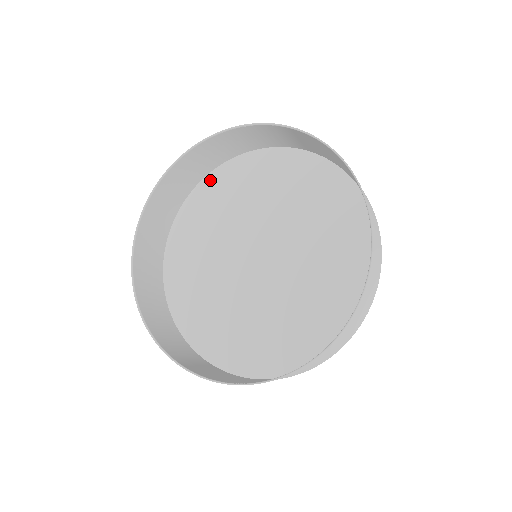
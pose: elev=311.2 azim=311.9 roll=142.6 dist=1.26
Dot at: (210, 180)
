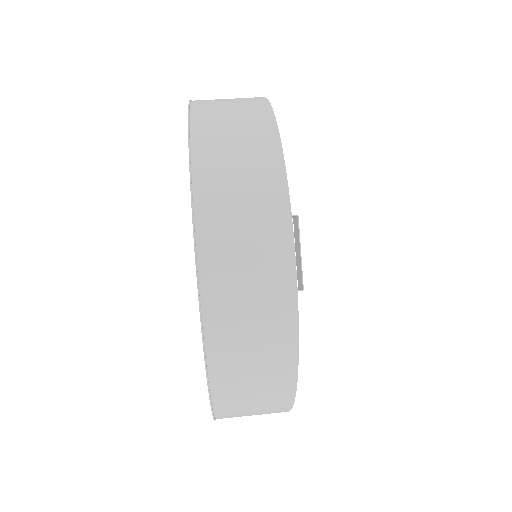
Dot at: occluded
